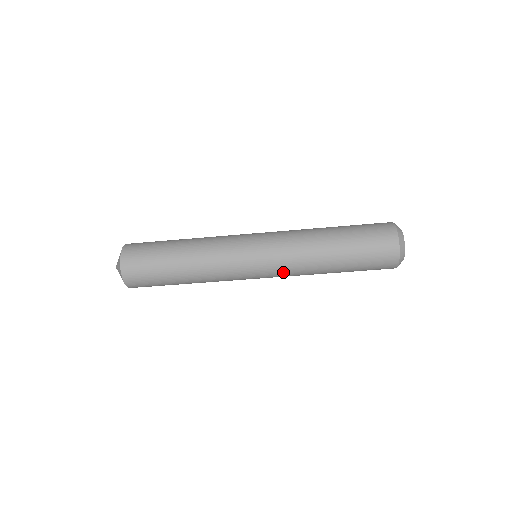
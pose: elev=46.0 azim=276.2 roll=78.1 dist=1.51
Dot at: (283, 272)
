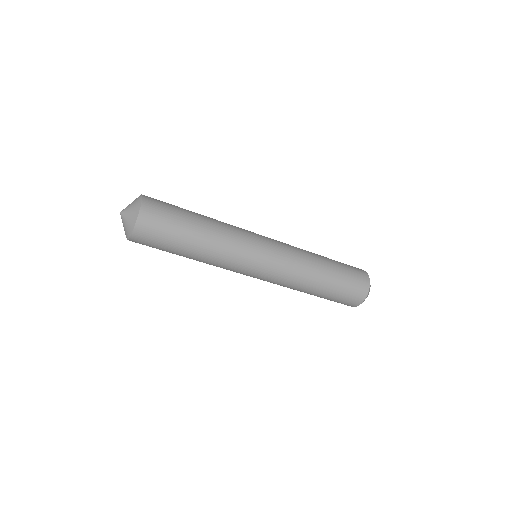
Dot at: (277, 281)
